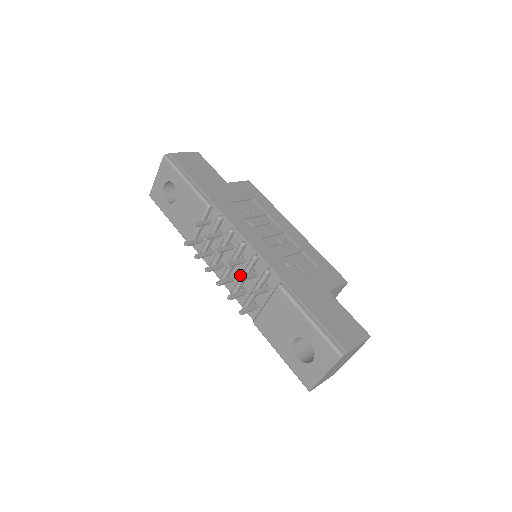
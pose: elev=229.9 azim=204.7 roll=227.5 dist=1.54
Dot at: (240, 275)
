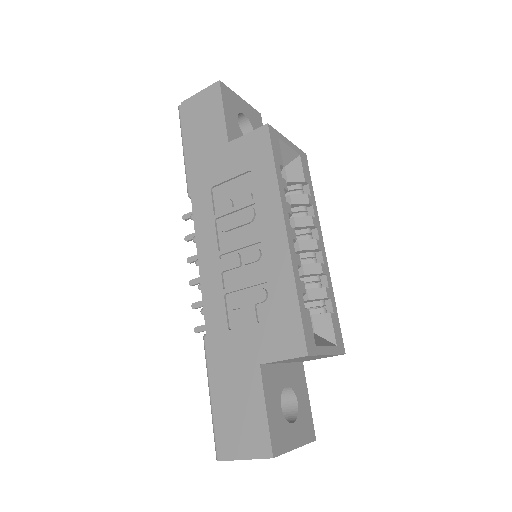
Dot at: occluded
